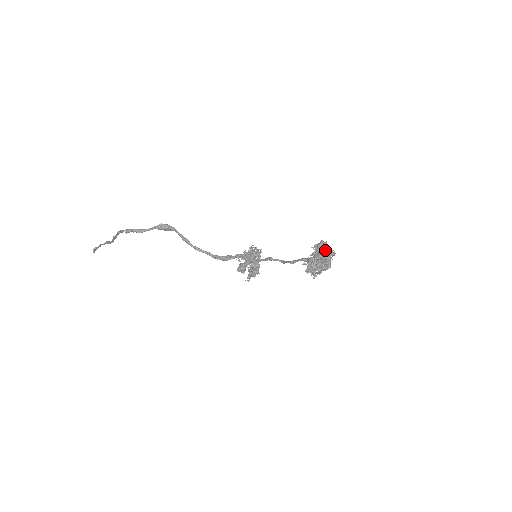
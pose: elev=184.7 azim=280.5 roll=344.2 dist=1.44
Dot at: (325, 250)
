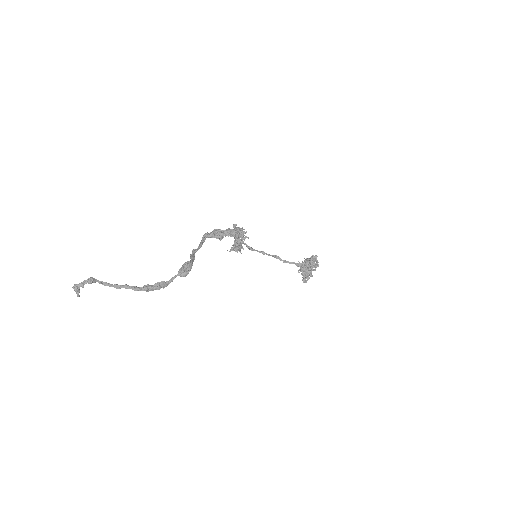
Dot at: occluded
